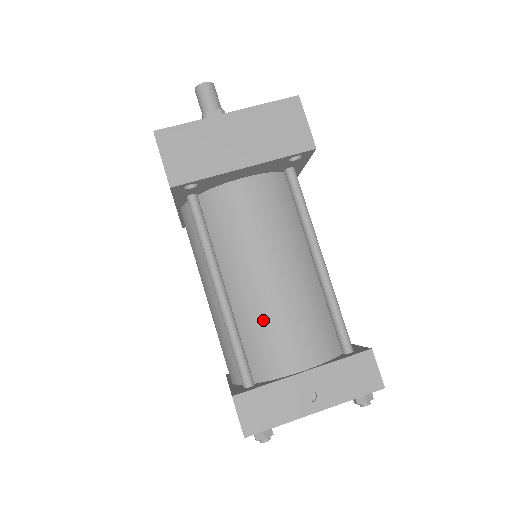
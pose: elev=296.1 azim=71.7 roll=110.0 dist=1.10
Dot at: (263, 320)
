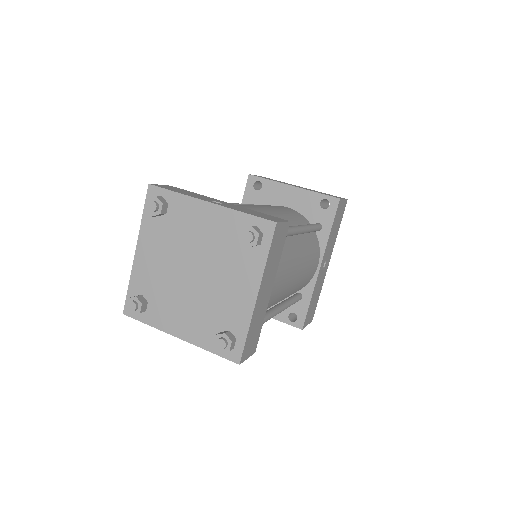
Dot at: occluded
